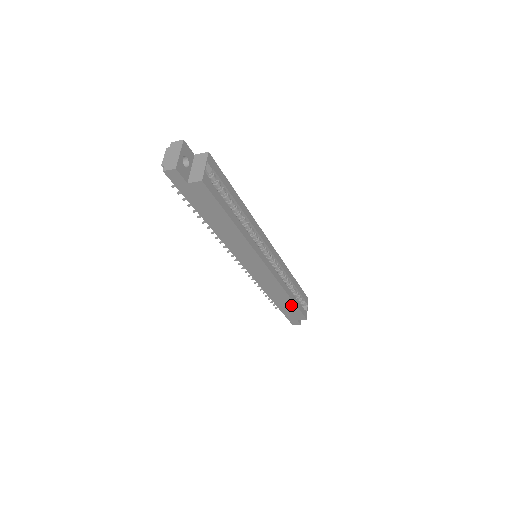
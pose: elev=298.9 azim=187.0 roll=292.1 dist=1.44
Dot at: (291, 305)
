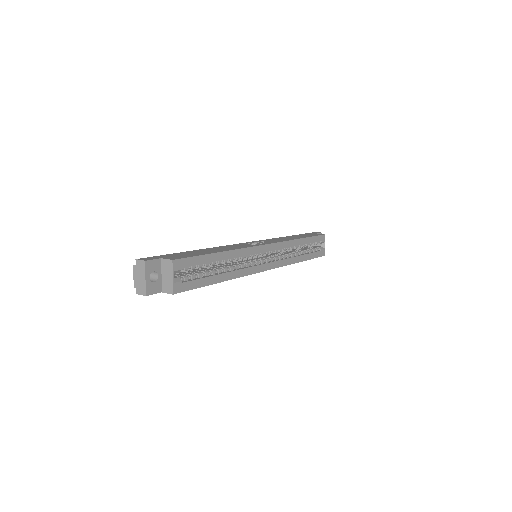
Dot at: occluded
